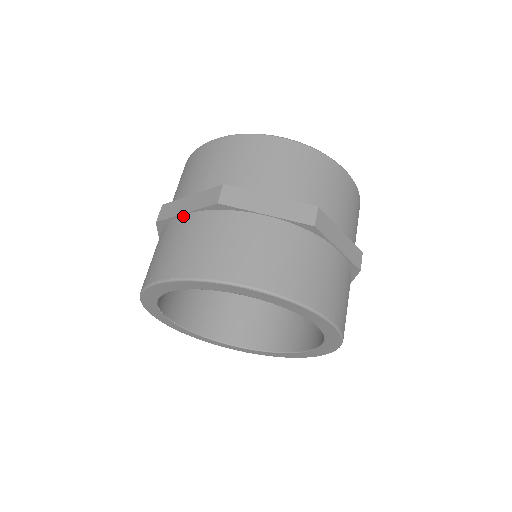
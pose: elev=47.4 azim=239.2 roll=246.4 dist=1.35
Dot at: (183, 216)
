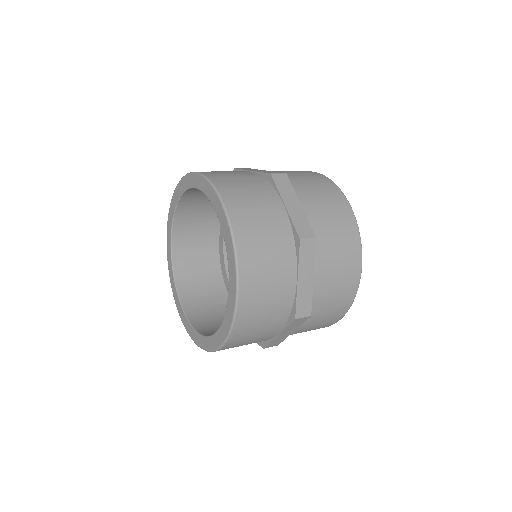
Dot at: (249, 171)
